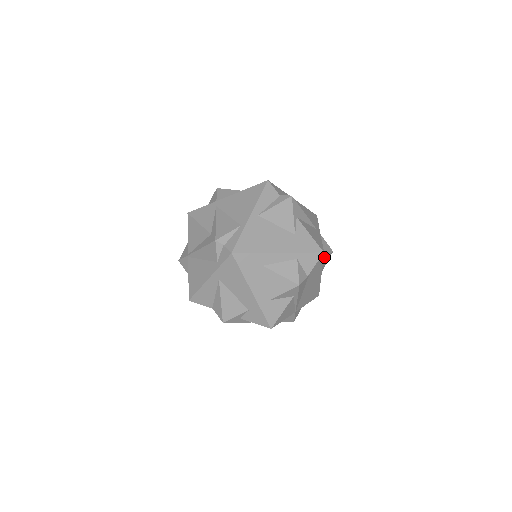
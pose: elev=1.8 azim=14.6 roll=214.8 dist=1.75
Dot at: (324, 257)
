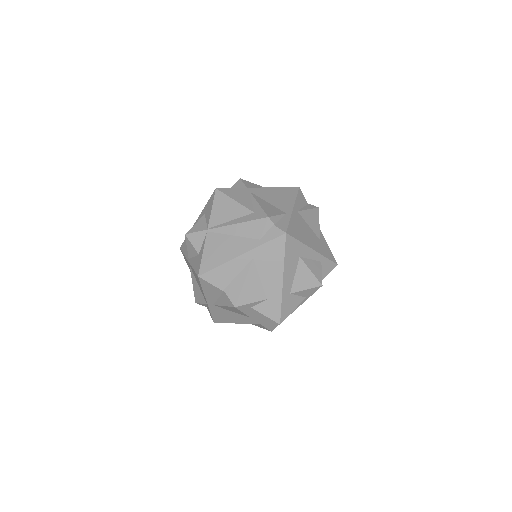
Dot at: occluded
